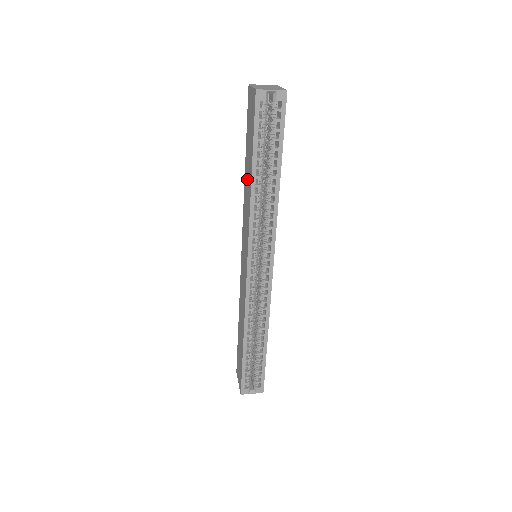
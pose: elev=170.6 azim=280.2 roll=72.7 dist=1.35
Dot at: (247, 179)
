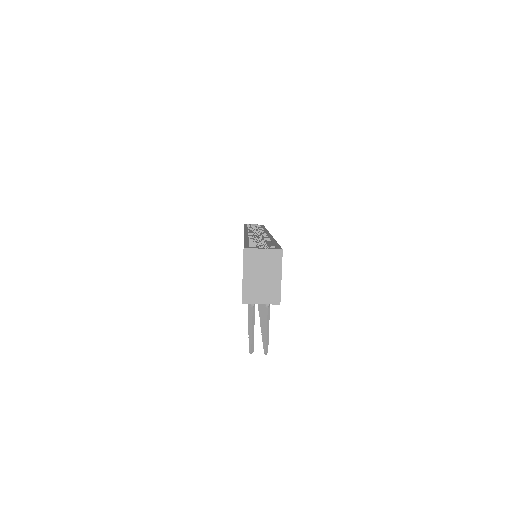
Dot at: occluded
